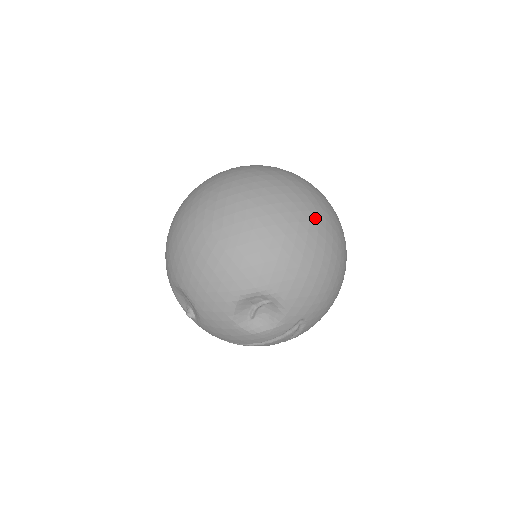
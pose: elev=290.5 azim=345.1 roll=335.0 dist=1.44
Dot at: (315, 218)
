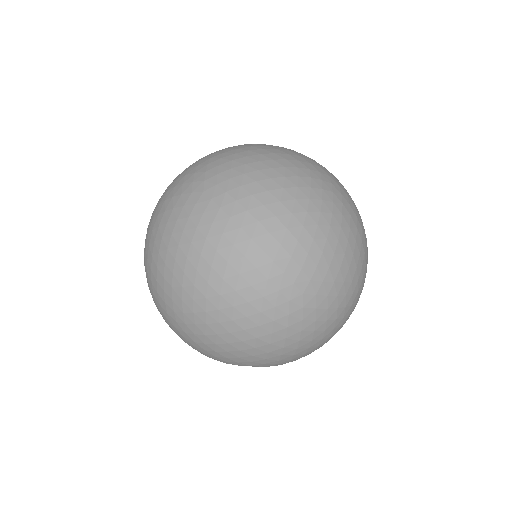
Dot at: (298, 305)
